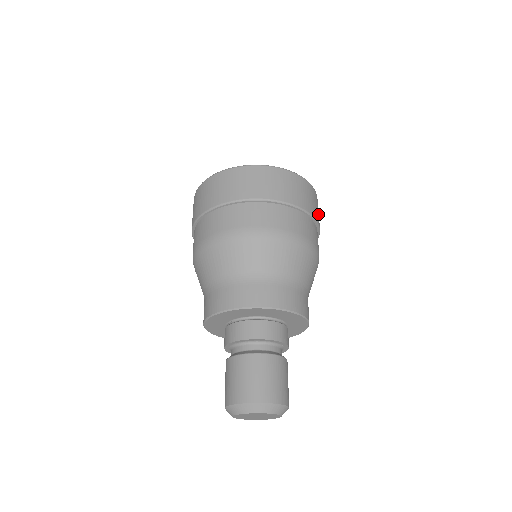
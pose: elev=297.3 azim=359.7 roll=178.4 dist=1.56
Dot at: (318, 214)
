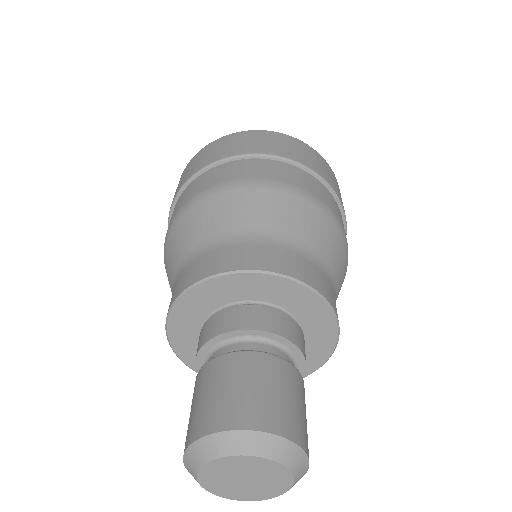
Dot at: occluded
